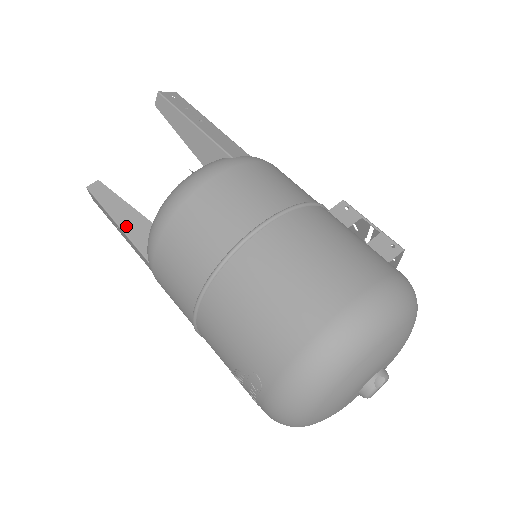
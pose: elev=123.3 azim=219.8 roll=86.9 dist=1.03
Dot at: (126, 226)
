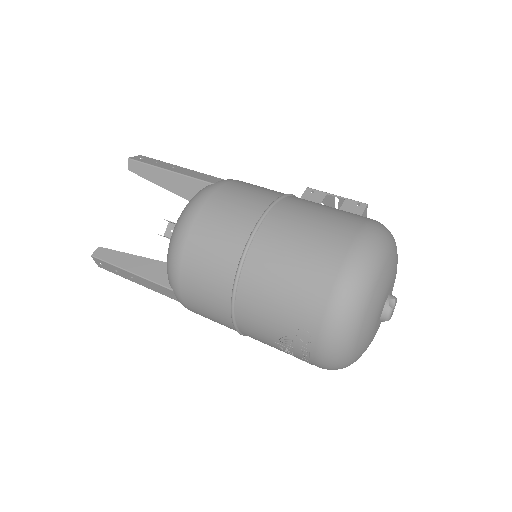
Dot at: (141, 272)
